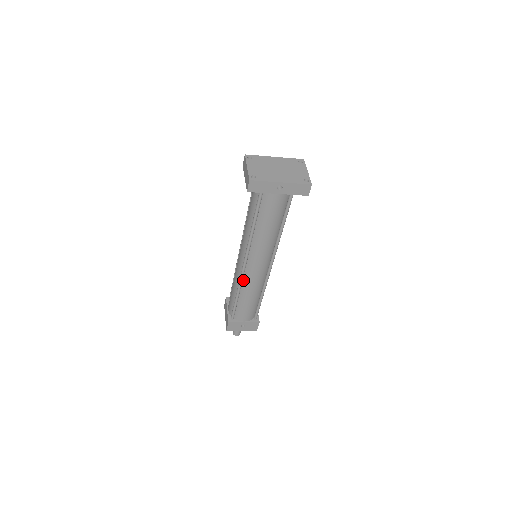
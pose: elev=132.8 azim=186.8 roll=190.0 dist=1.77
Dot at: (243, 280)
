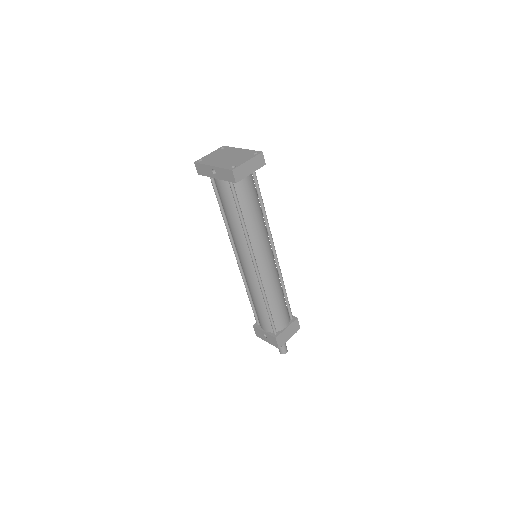
Dot at: (245, 278)
